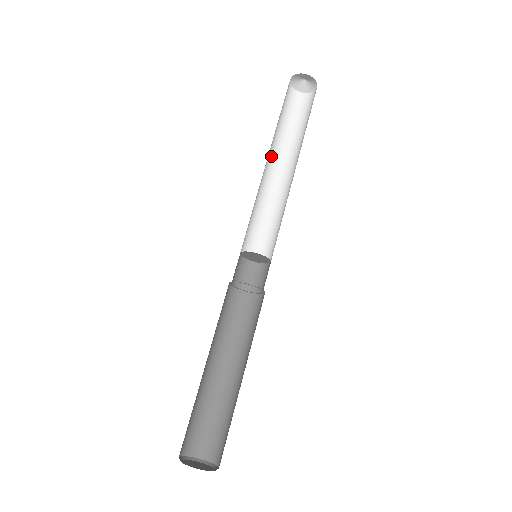
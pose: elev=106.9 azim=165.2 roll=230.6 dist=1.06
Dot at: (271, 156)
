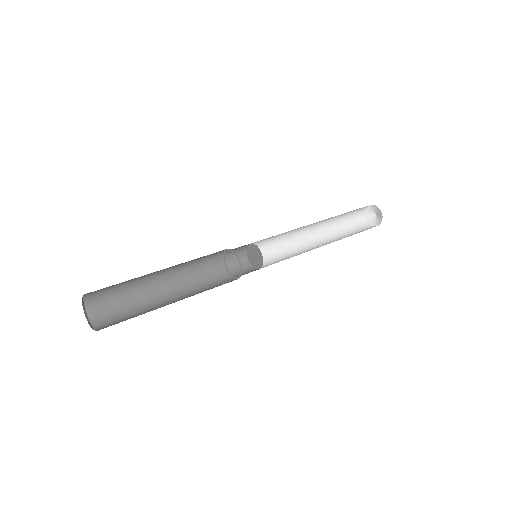
Dot at: (326, 243)
